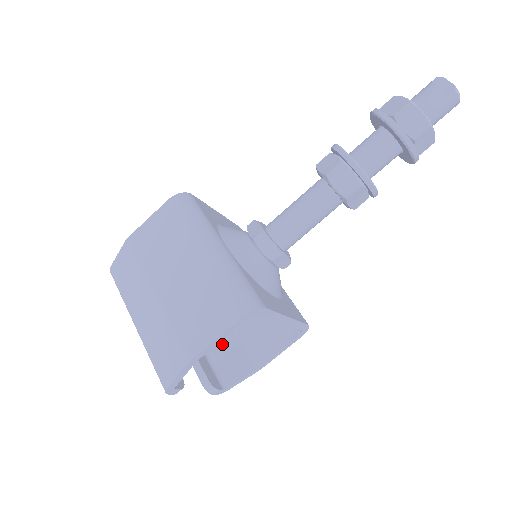
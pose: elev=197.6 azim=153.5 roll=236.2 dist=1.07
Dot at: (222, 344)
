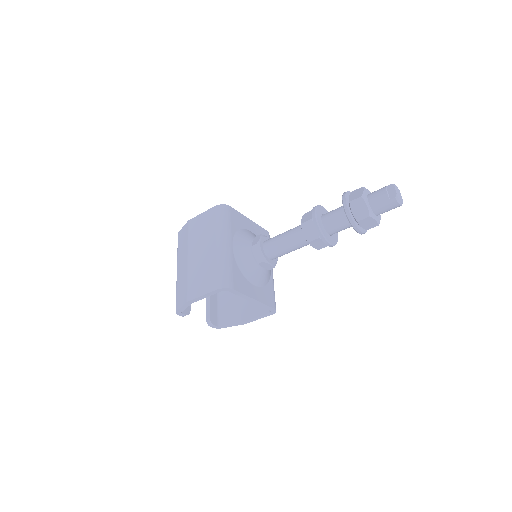
Dot at: (229, 300)
